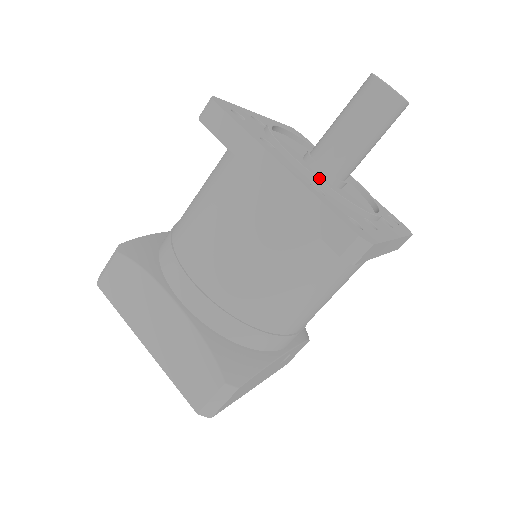
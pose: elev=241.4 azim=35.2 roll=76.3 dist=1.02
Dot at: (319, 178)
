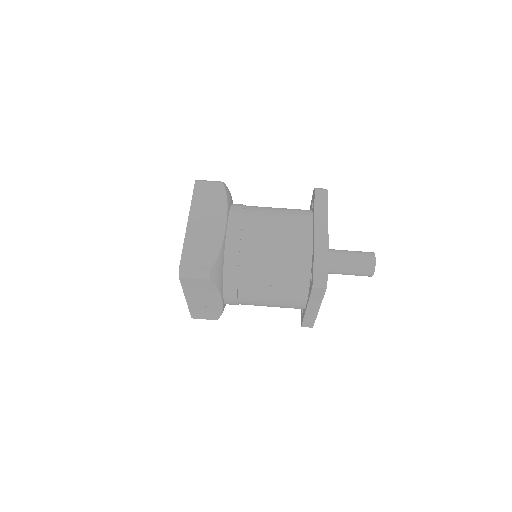
Dot at: occluded
